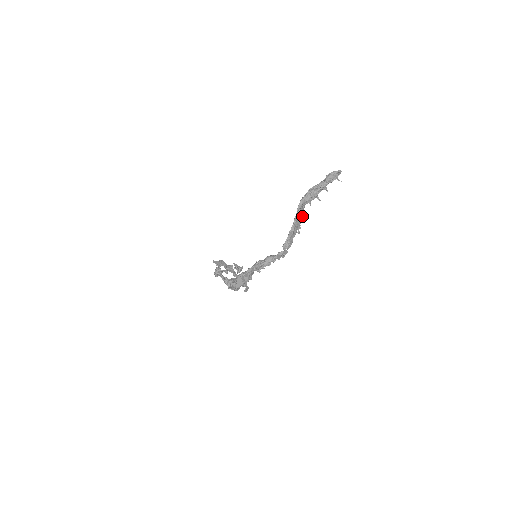
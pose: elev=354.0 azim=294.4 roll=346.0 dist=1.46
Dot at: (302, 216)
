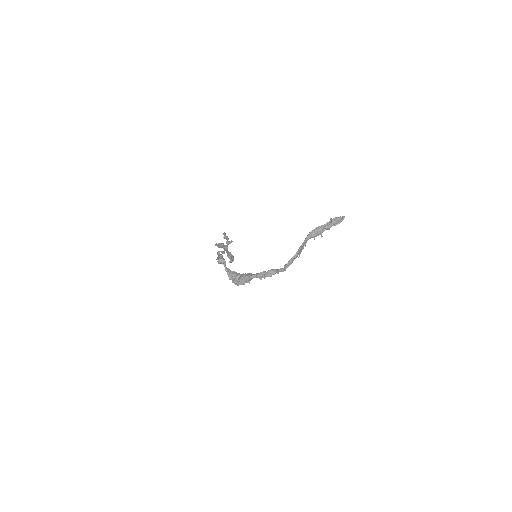
Dot at: (305, 245)
